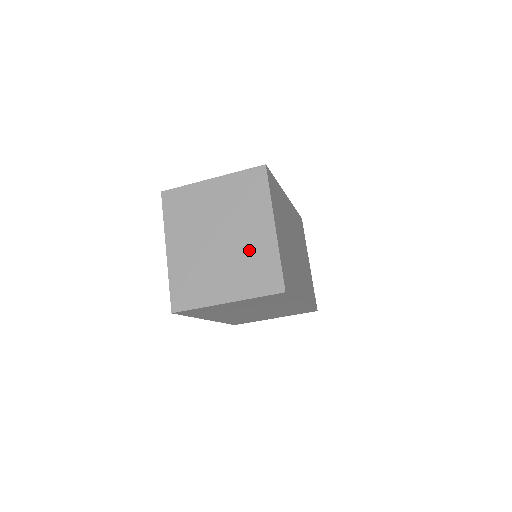
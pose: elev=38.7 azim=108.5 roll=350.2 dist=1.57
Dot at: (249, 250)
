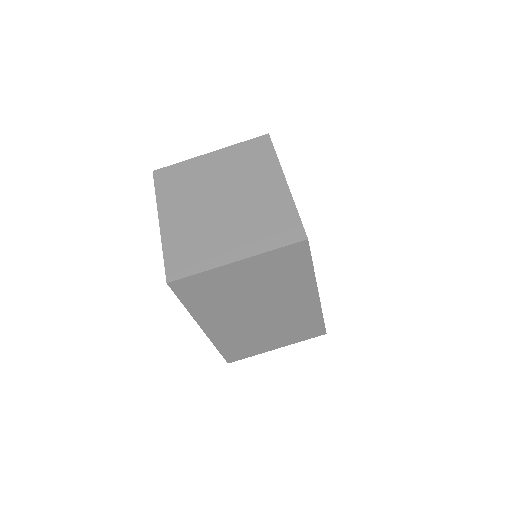
Dot at: (259, 206)
